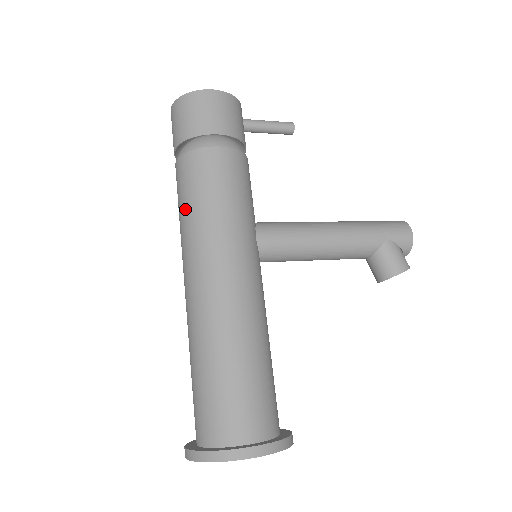
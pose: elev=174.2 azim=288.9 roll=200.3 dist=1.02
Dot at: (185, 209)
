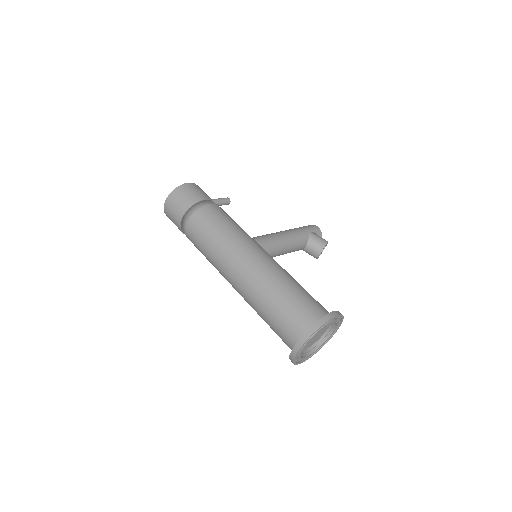
Dot at: (211, 238)
